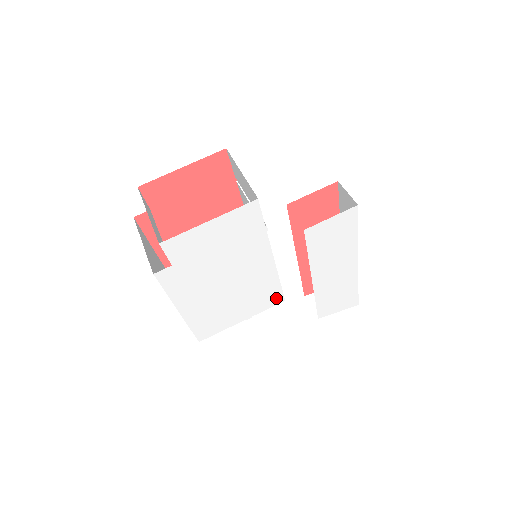
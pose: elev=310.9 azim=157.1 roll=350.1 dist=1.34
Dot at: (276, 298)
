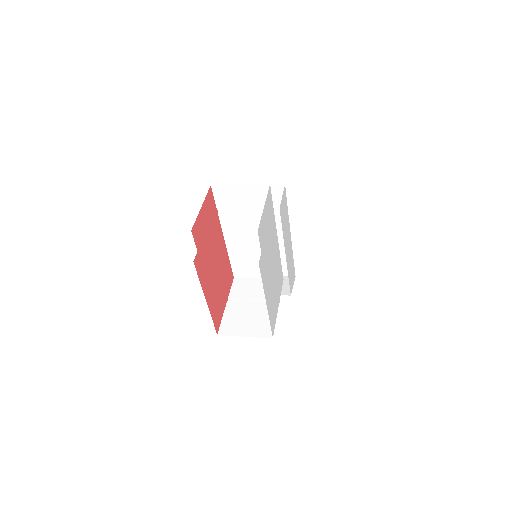
Dot at: (281, 278)
